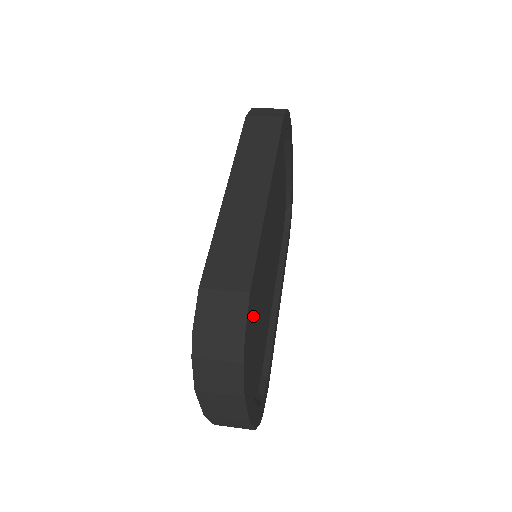
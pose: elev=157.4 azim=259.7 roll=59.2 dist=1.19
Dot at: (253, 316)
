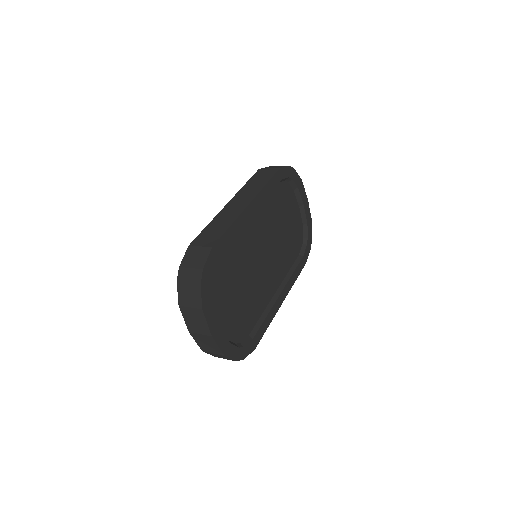
Dot at: (230, 278)
